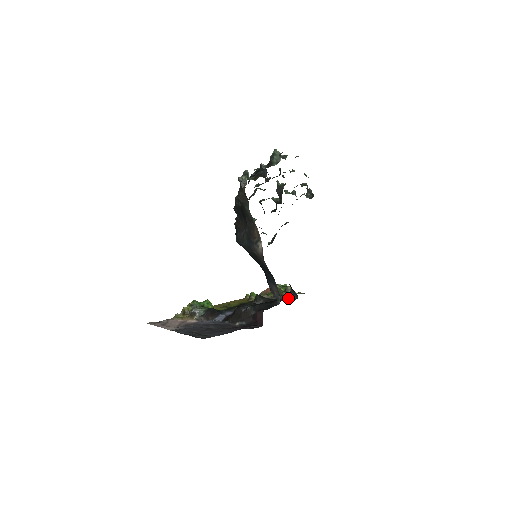
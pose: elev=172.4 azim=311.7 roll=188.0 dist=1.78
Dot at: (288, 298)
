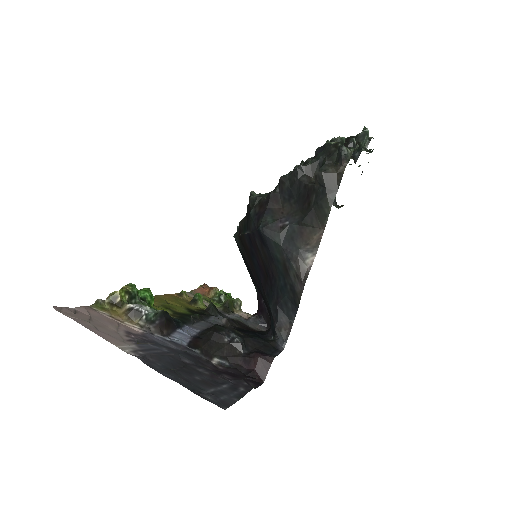
Dot at: (255, 326)
